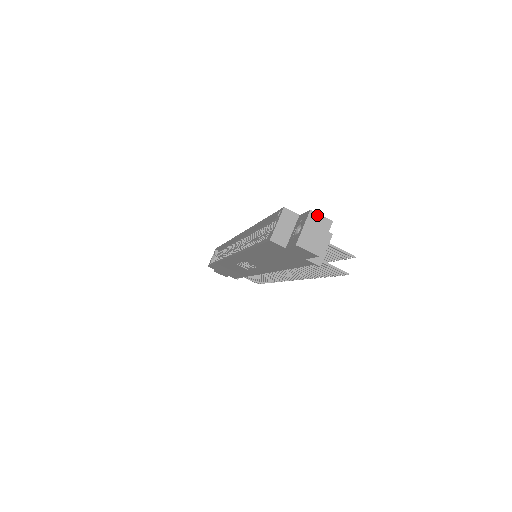
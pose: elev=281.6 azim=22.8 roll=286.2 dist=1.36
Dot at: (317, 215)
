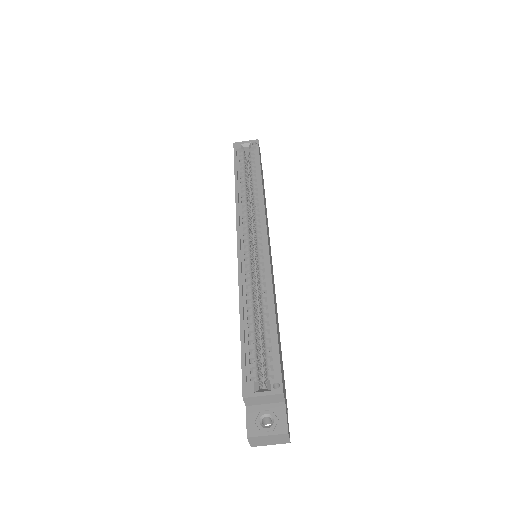
Dot at: (287, 437)
